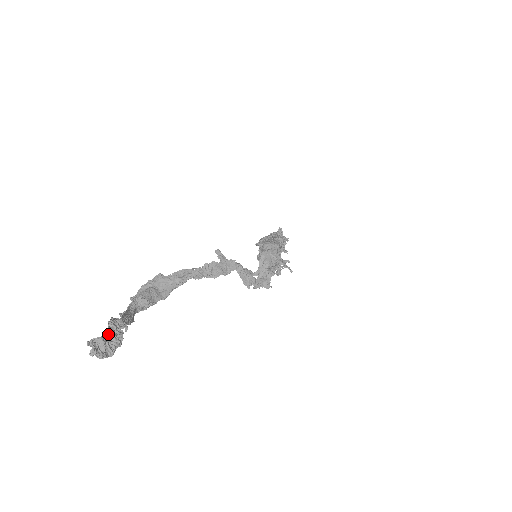
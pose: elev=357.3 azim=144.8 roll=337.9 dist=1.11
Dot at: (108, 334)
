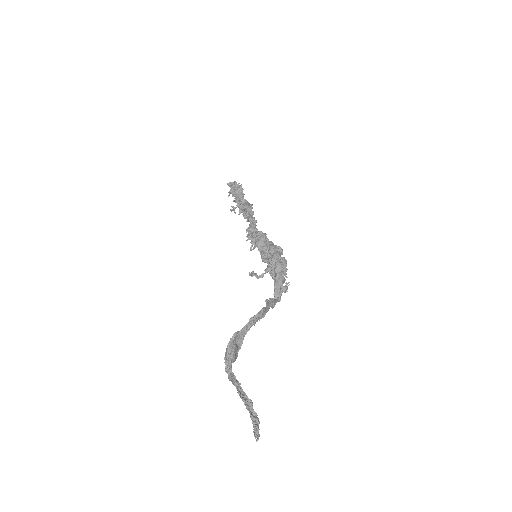
Dot at: (254, 419)
